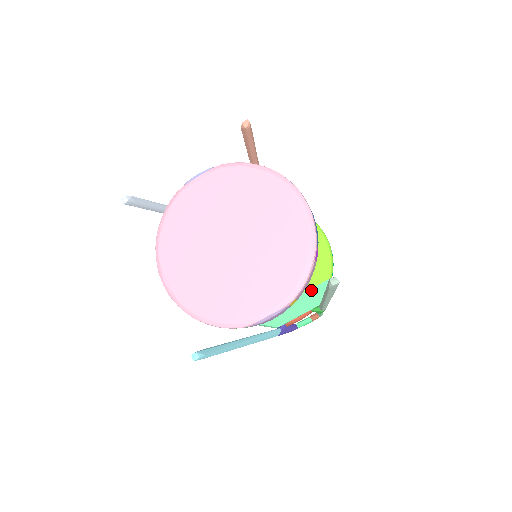
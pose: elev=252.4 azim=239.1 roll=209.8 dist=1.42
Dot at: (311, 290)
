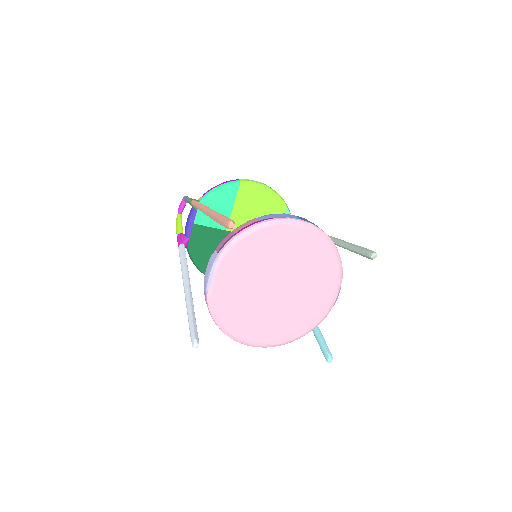
Dot at: occluded
